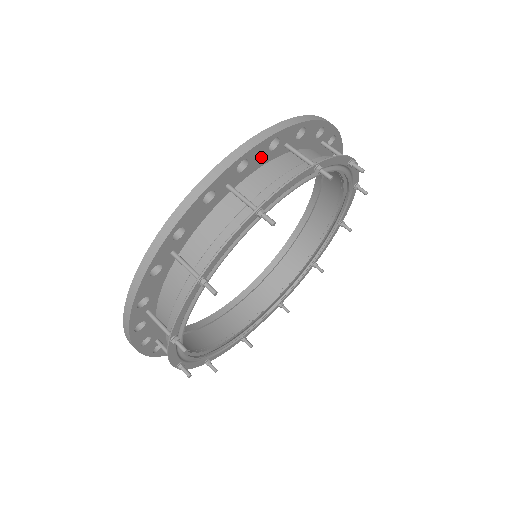
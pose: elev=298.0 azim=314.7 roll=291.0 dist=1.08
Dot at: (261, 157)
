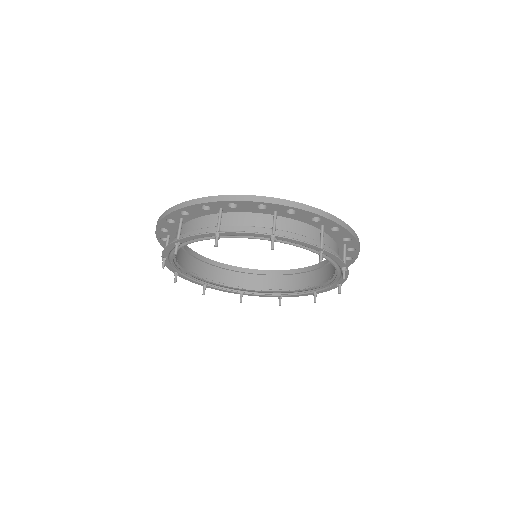
Dot at: (304, 218)
